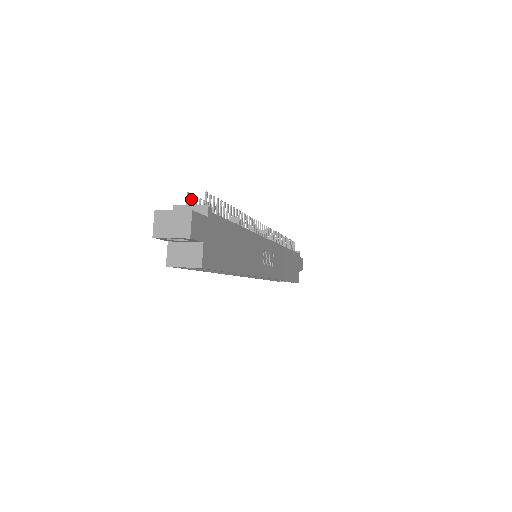
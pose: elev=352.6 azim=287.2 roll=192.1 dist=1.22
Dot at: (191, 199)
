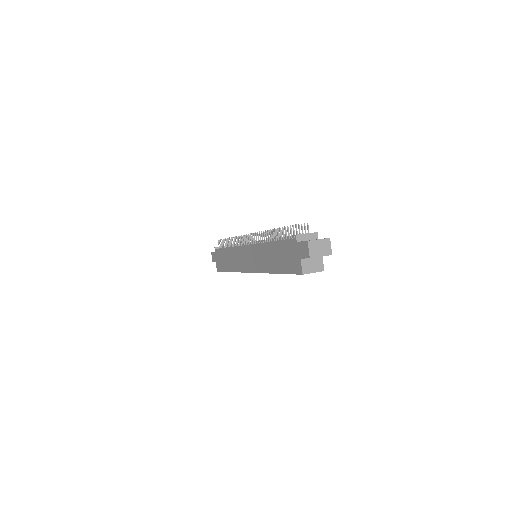
Dot at: (293, 228)
